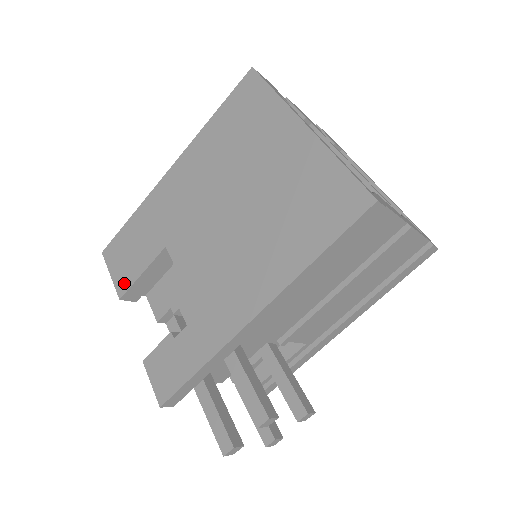
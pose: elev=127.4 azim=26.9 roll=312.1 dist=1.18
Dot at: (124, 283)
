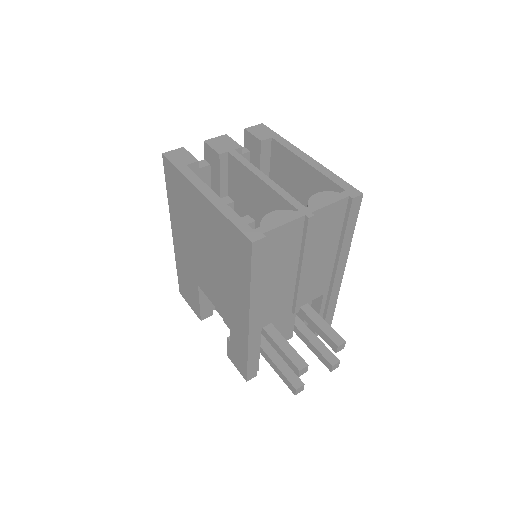
Dot at: (197, 311)
